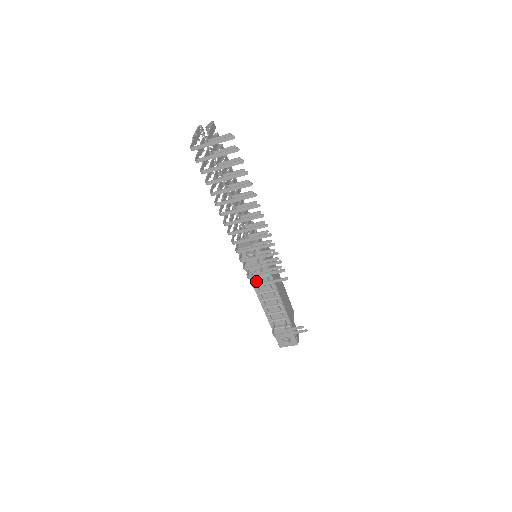
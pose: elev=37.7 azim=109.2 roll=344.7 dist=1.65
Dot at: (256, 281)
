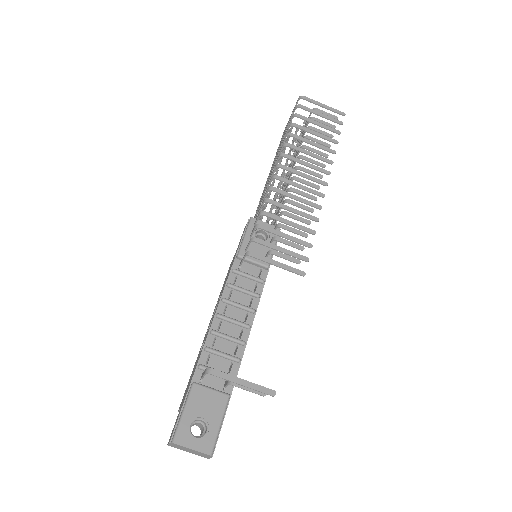
Dot at: (236, 280)
